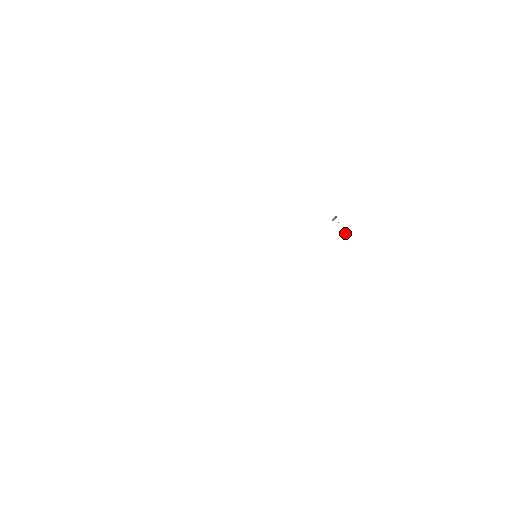
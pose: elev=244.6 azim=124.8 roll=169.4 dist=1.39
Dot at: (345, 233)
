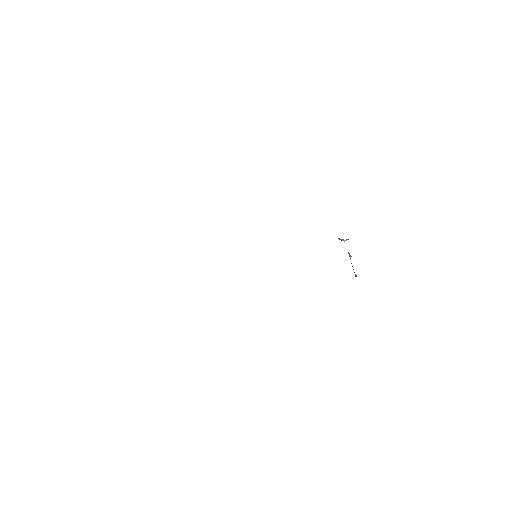
Dot at: (350, 255)
